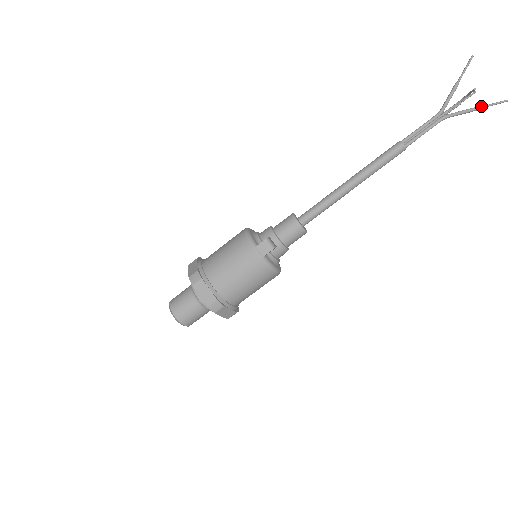
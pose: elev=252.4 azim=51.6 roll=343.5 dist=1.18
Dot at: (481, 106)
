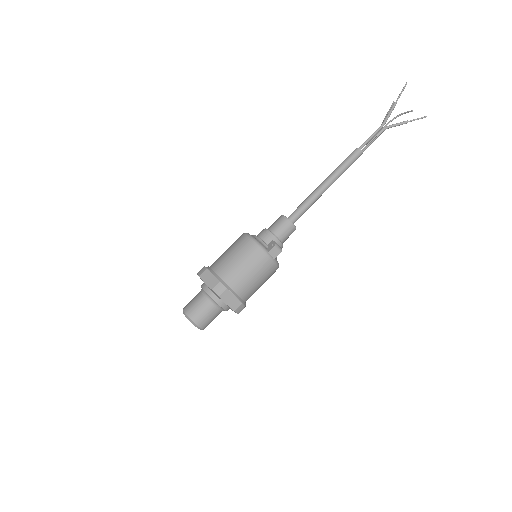
Dot at: (410, 120)
